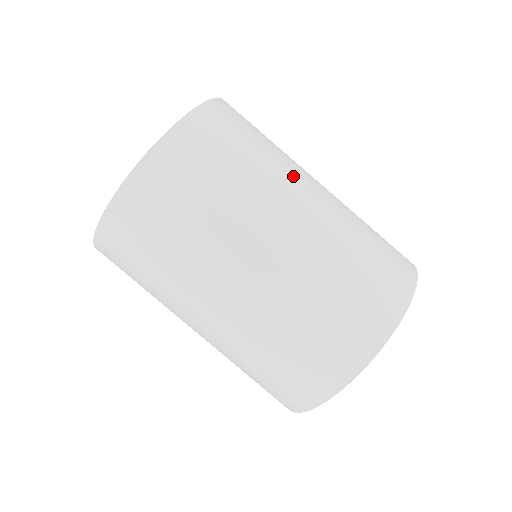
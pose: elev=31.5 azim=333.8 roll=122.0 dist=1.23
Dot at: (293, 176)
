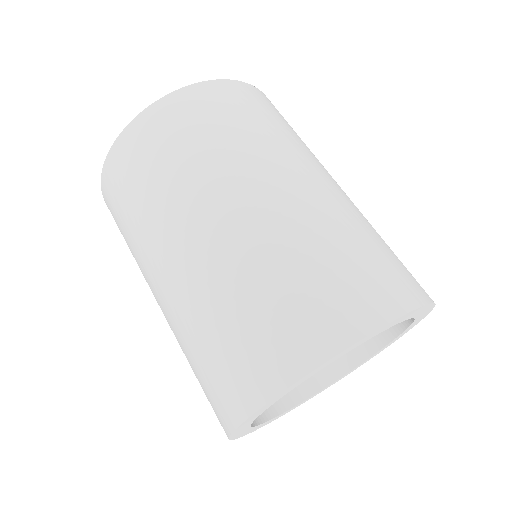
Dot at: occluded
